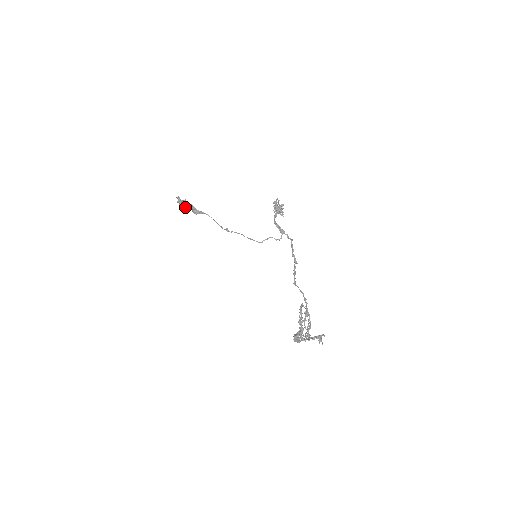
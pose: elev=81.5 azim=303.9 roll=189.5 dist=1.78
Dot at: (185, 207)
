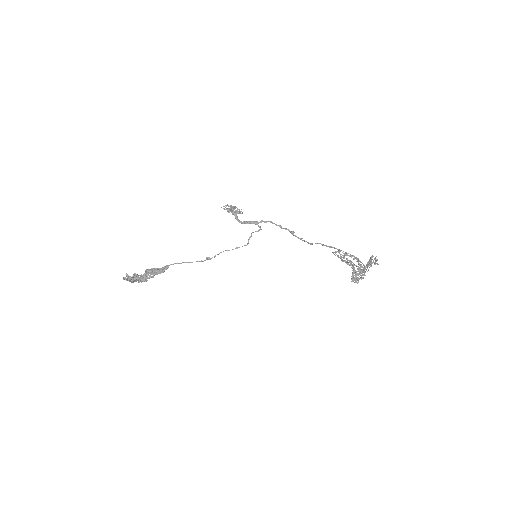
Dot at: (140, 280)
